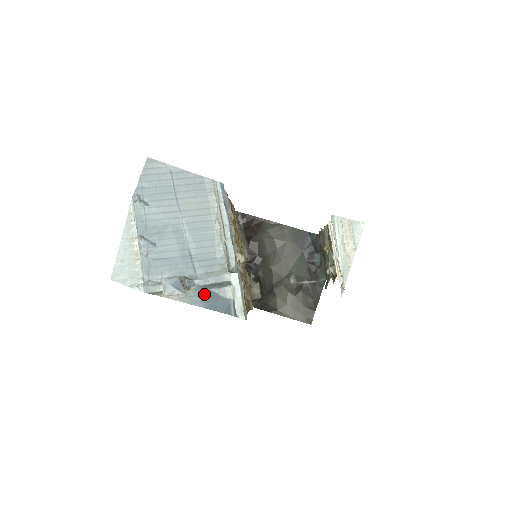
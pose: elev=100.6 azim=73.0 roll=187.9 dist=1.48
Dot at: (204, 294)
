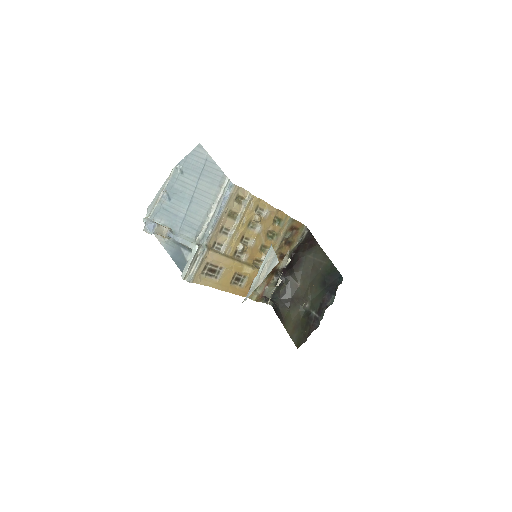
Dot at: (176, 248)
